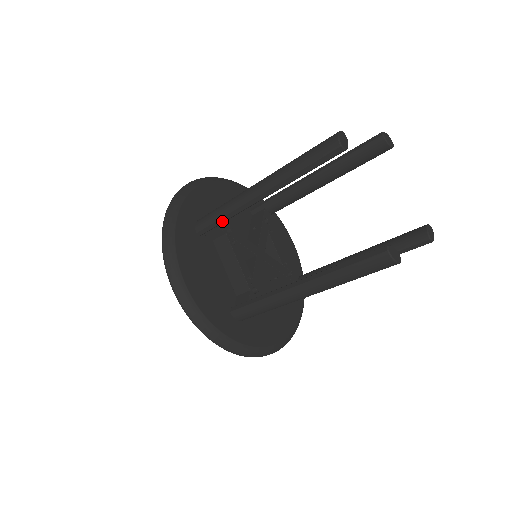
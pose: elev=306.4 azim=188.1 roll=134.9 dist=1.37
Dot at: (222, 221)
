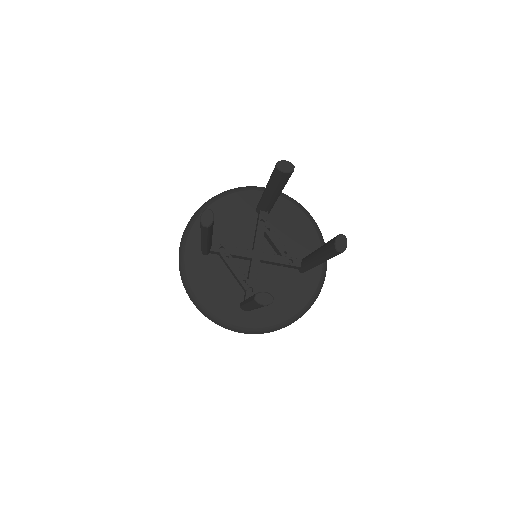
Dot at: (206, 251)
